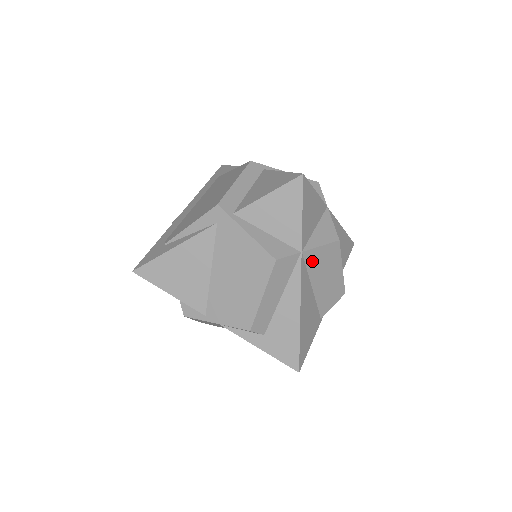
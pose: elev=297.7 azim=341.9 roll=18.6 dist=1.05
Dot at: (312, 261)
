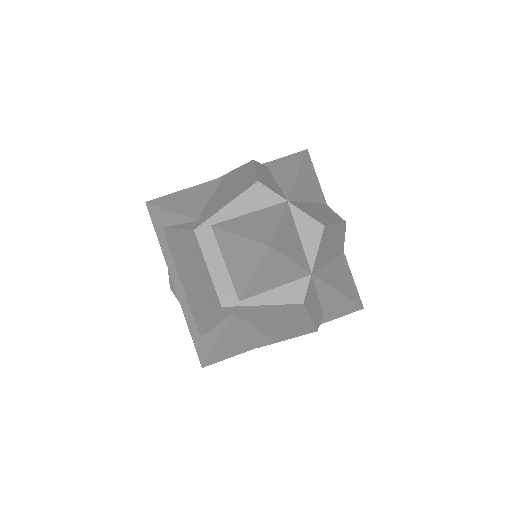
Dot at: (319, 261)
